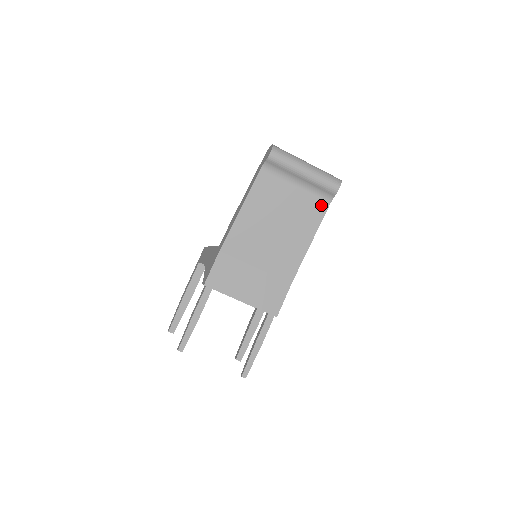
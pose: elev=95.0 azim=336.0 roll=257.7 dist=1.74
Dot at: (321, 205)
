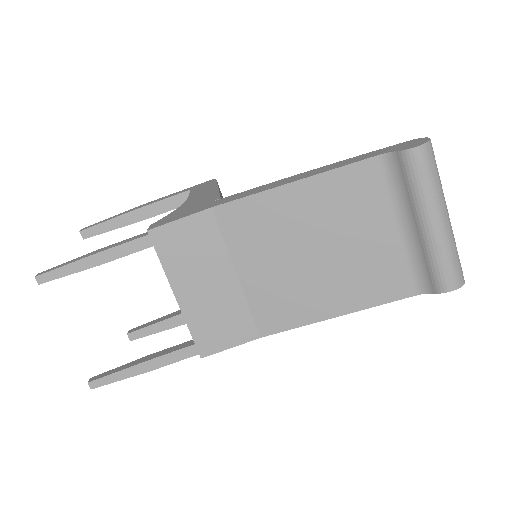
Dot at: (403, 285)
